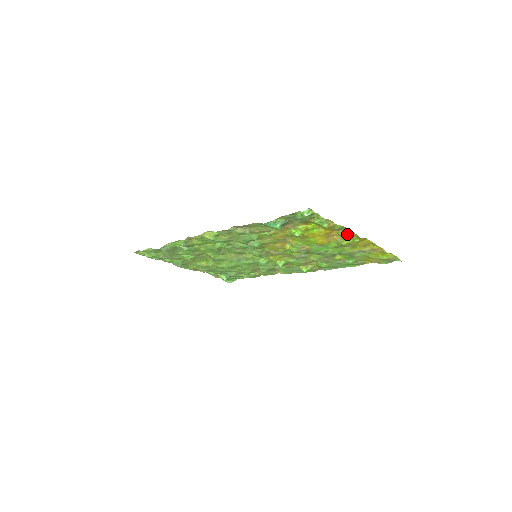
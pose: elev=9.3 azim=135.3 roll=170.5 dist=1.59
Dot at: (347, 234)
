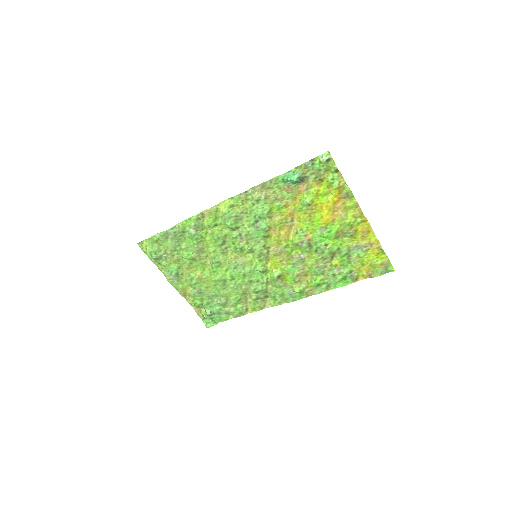
Dot at: (351, 208)
